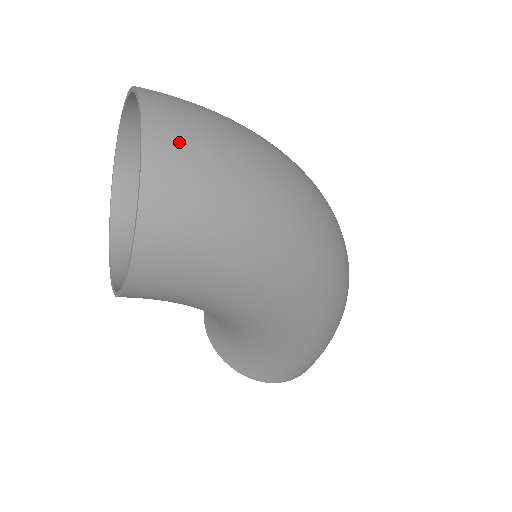
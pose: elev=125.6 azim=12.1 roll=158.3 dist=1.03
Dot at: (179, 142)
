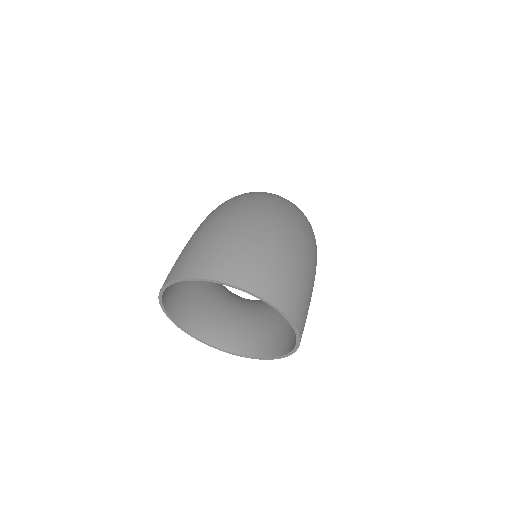
Dot at: (268, 277)
